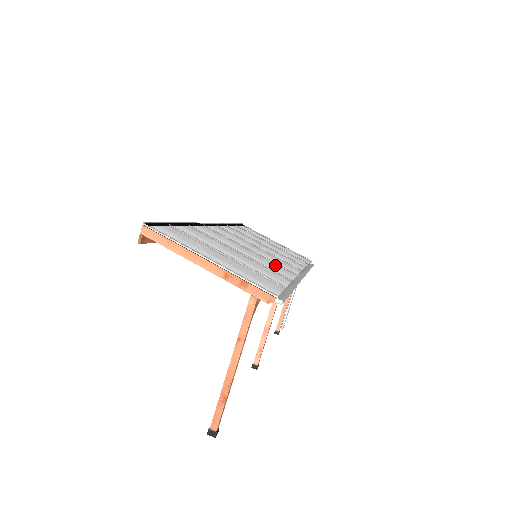
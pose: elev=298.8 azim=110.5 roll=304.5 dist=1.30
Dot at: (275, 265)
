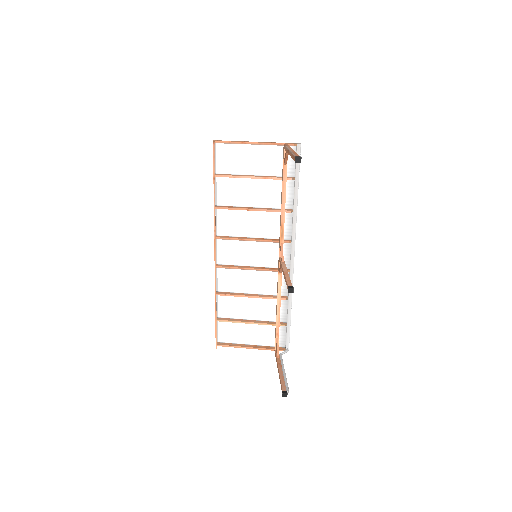
Dot at: (275, 232)
